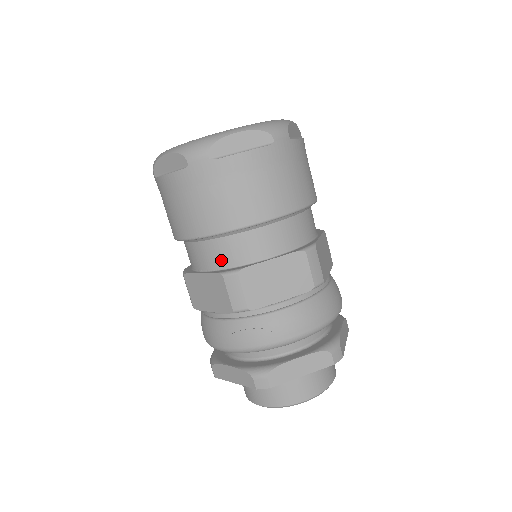
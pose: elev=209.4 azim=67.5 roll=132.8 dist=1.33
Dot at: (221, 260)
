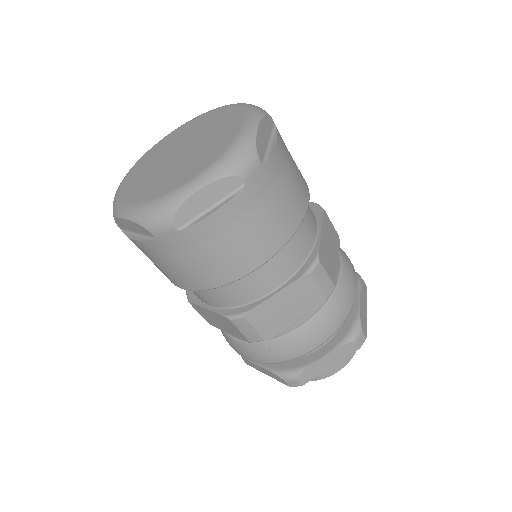
Dot at: (223, 302)
